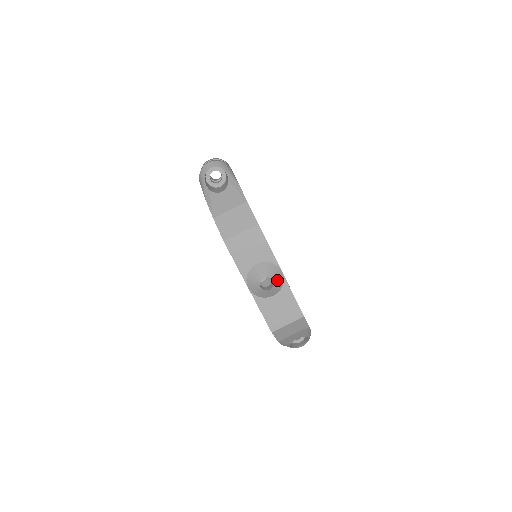
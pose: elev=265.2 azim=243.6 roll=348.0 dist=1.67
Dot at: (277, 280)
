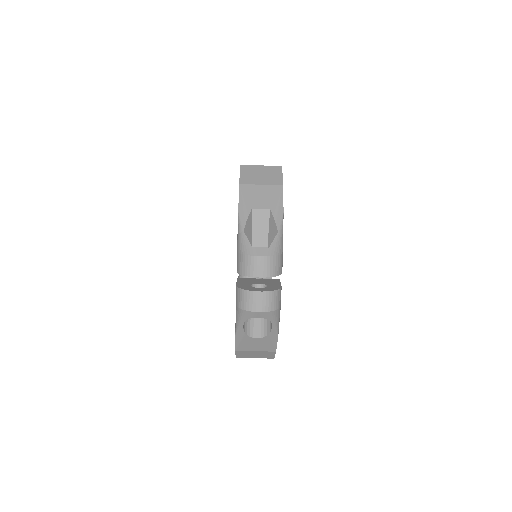
Dot at: occluded
